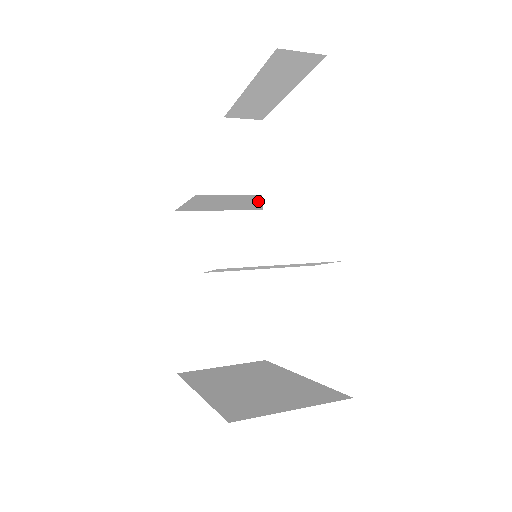
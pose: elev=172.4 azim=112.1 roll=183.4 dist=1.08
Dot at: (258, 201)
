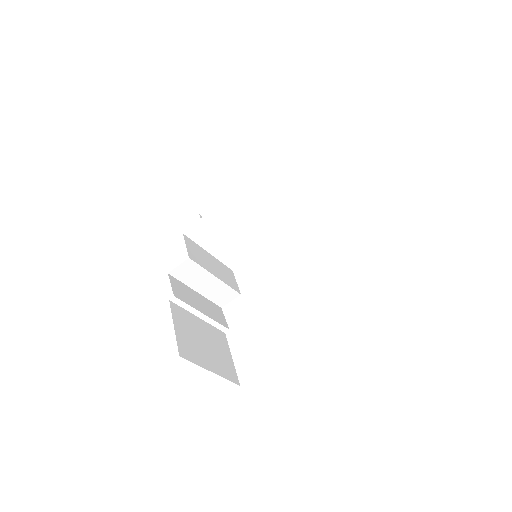
Dot at: (247, 235)
